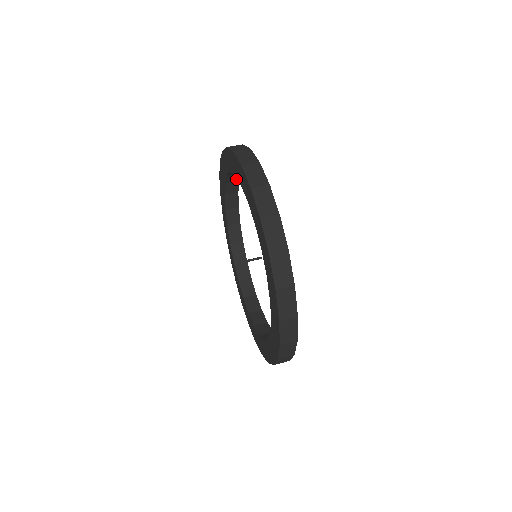
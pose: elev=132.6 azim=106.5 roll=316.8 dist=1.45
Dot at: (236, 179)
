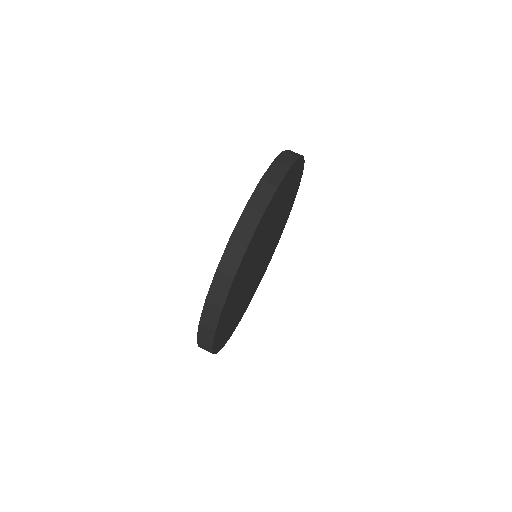
Dot at: occluded
